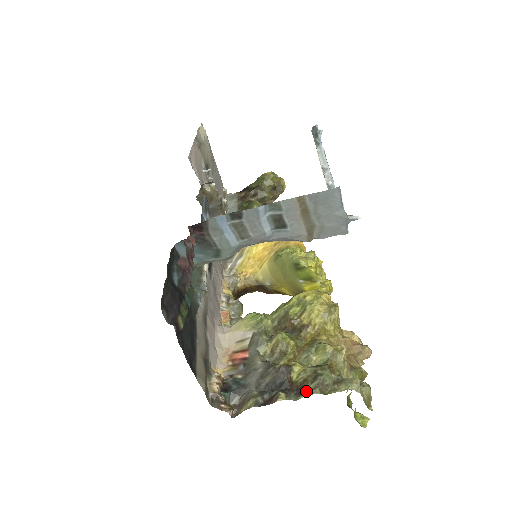
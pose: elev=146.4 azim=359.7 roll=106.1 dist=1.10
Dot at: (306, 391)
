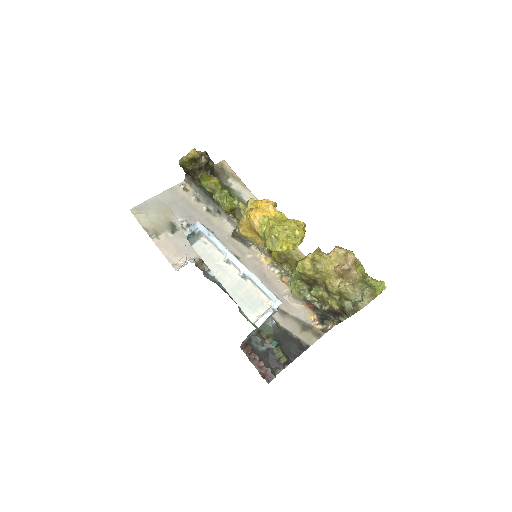
Dot at: (347, 315)
